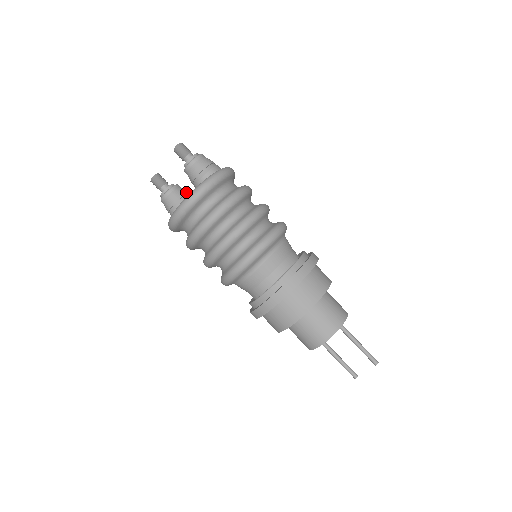
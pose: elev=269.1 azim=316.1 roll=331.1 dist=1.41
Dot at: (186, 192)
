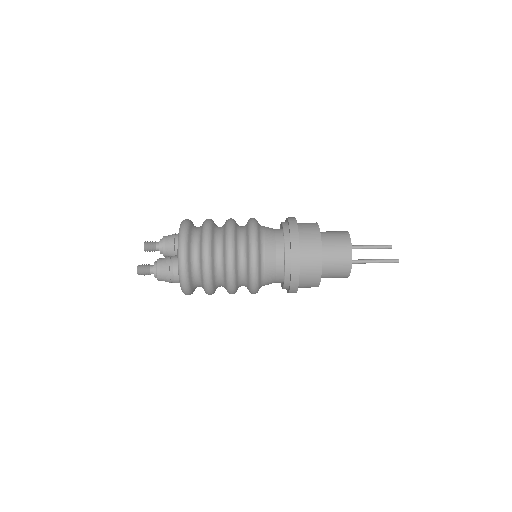
Dot at: occluded
